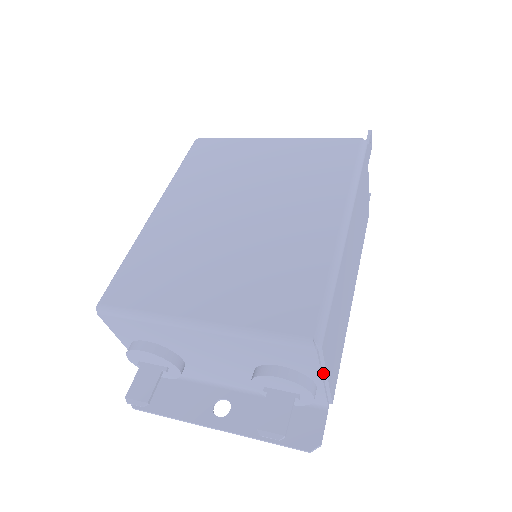
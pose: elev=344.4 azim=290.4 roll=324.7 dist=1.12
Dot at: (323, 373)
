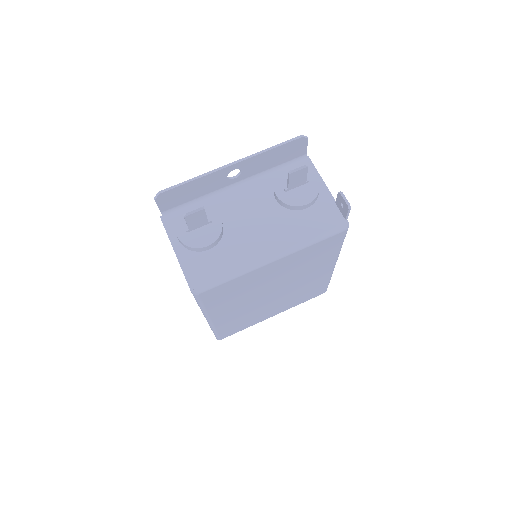
Dot at: occluded
